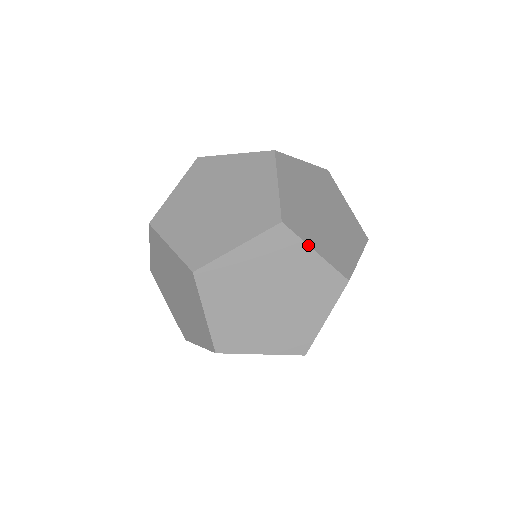
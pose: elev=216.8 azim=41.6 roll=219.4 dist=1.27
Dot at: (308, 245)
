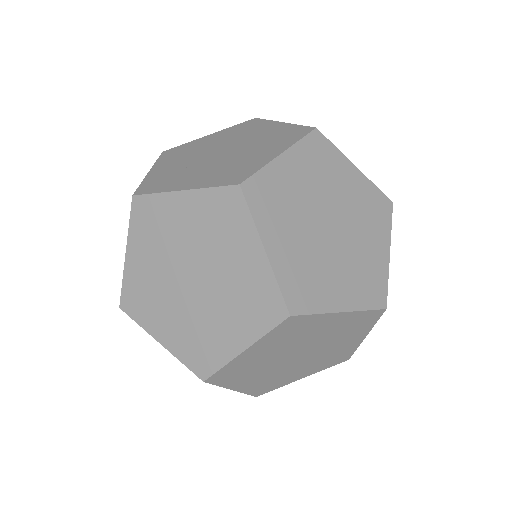
Dot at: (390, 240)
